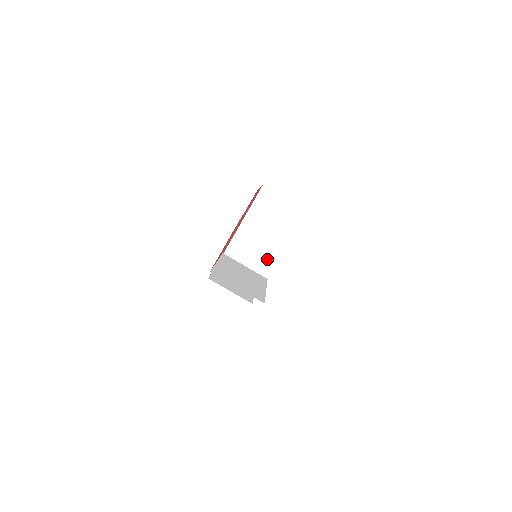
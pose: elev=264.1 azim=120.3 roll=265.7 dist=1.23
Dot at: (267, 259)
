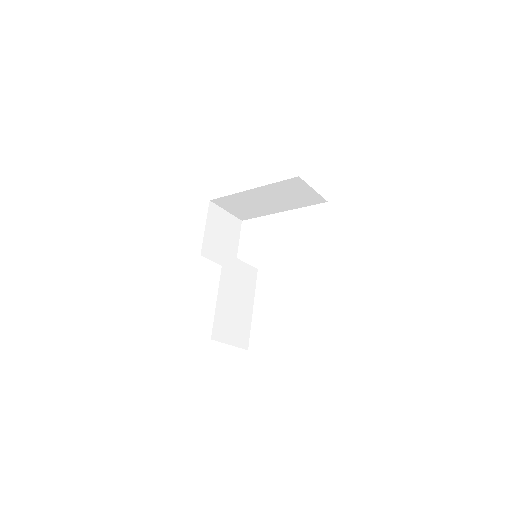
Dot at: (265, 212)
